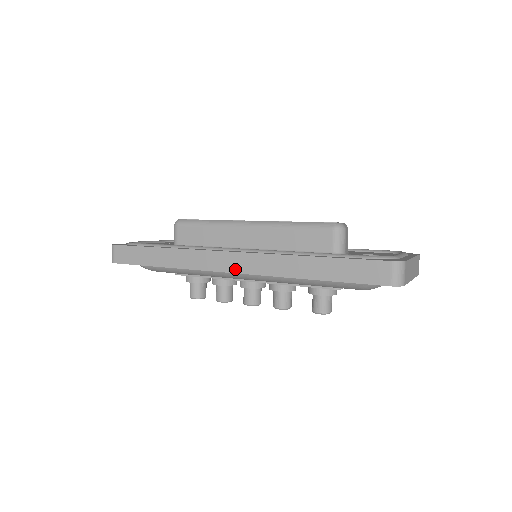
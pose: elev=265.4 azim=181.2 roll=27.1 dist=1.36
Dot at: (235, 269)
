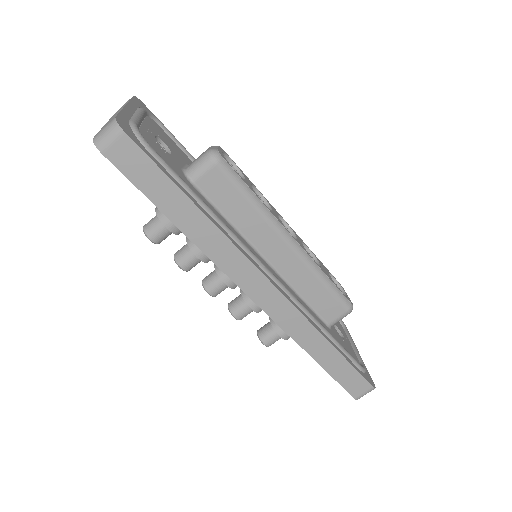
Dot at: (260, 300)
